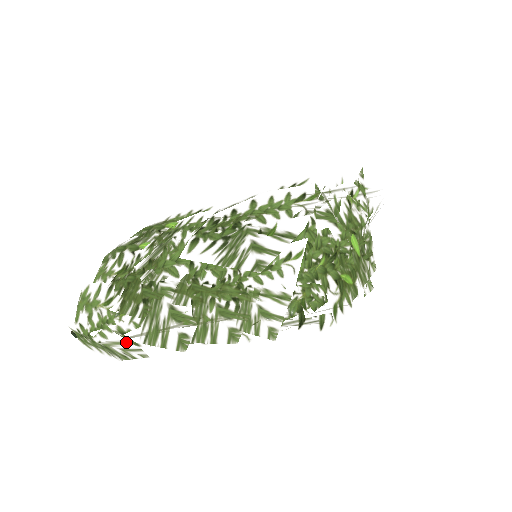
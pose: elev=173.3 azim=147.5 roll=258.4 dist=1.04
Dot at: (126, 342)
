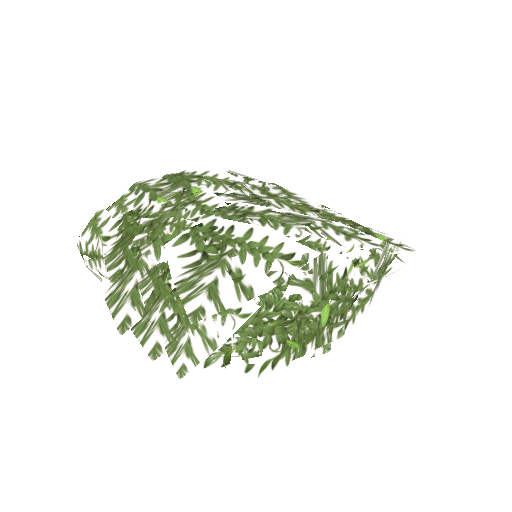
Dot at: occluded
